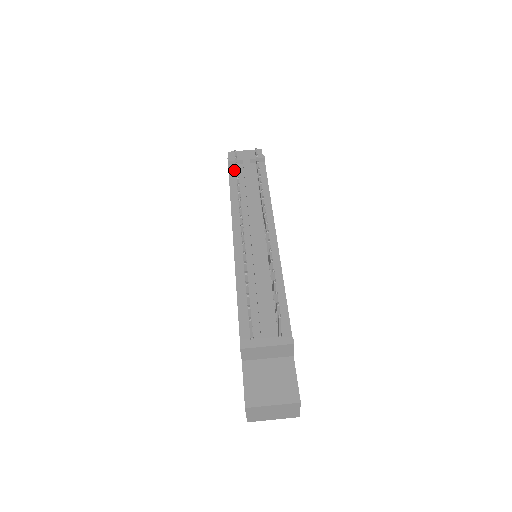
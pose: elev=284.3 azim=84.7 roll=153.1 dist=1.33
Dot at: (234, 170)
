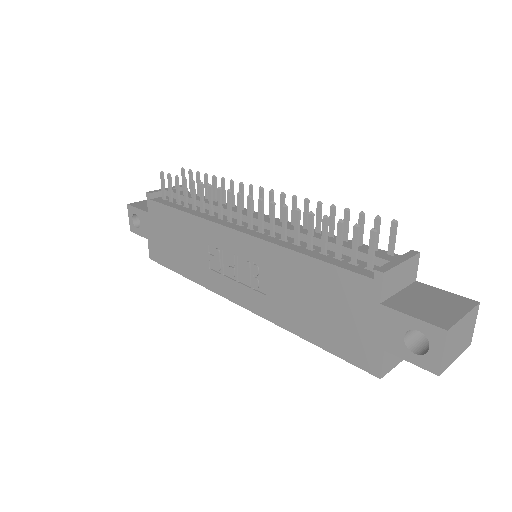
Dot at: (162, 200)
